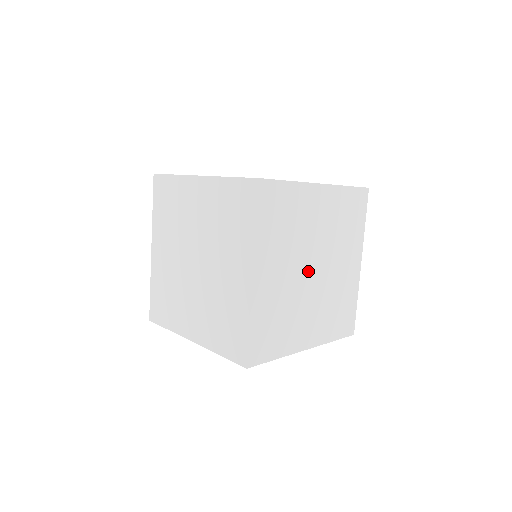
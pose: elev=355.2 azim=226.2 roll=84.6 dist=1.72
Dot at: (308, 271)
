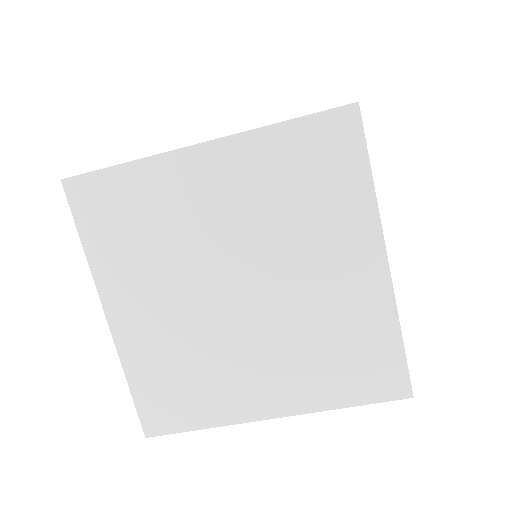
Dot at: (225, 295)
